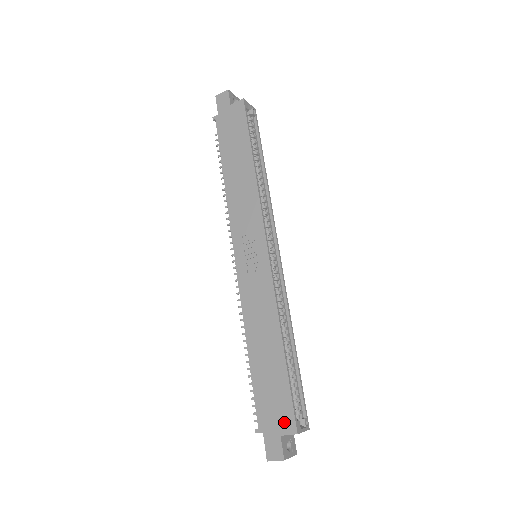
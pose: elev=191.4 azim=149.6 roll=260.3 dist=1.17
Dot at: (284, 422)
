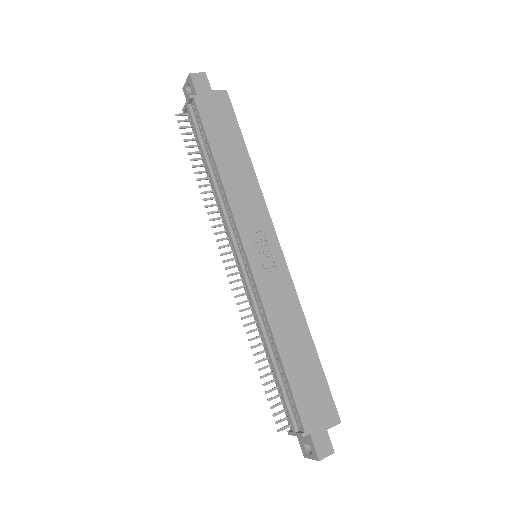
Dot at: (328, 415)
